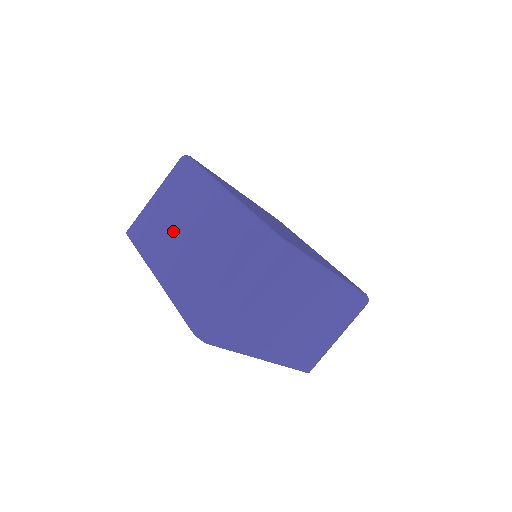
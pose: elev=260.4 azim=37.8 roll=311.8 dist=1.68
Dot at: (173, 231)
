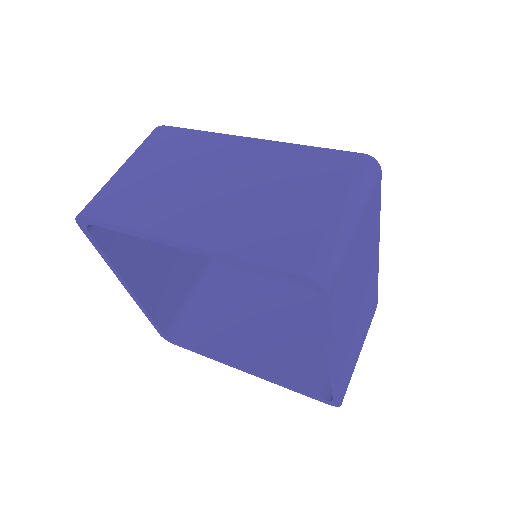
Dot at: (188, 189)
